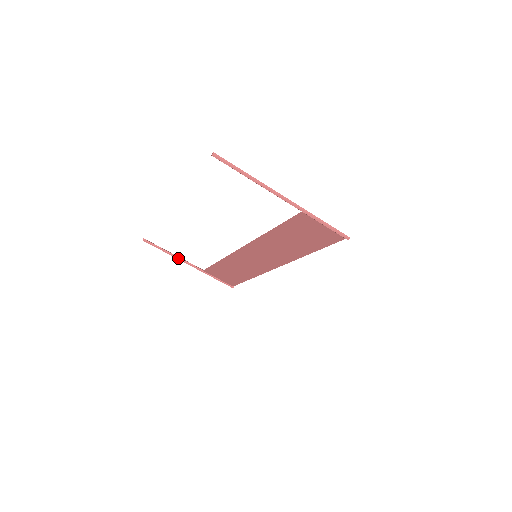
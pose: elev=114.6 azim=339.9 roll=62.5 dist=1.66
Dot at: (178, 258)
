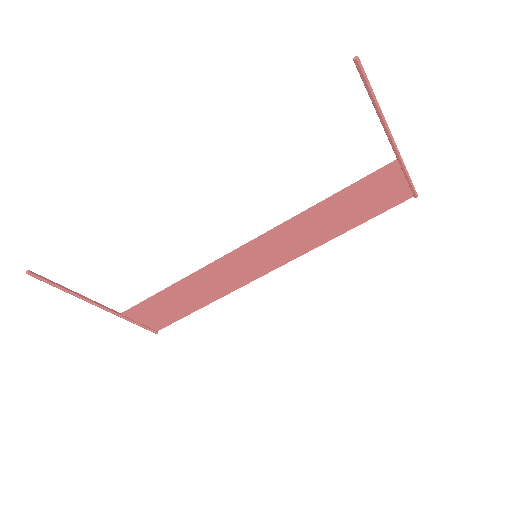
Dot at: (85, 299)
